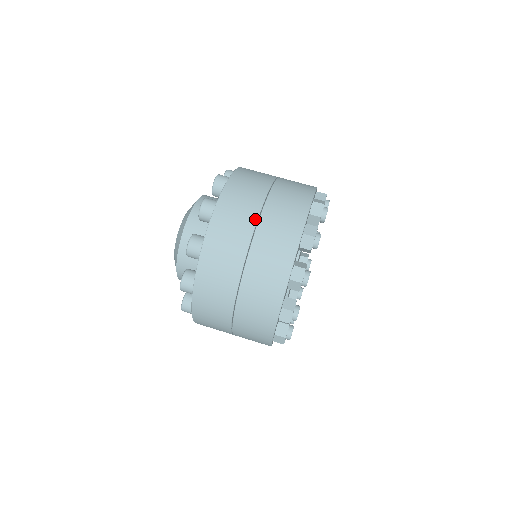
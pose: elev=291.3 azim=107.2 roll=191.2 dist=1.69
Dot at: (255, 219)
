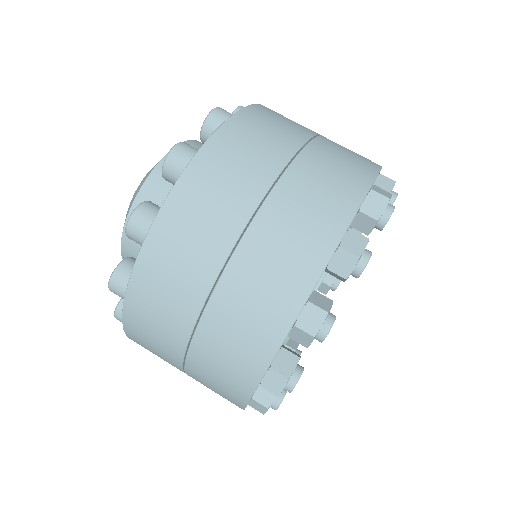
Dot at: (298, 144)
